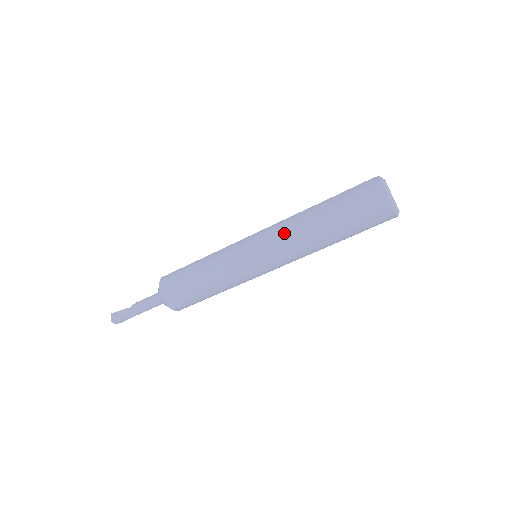
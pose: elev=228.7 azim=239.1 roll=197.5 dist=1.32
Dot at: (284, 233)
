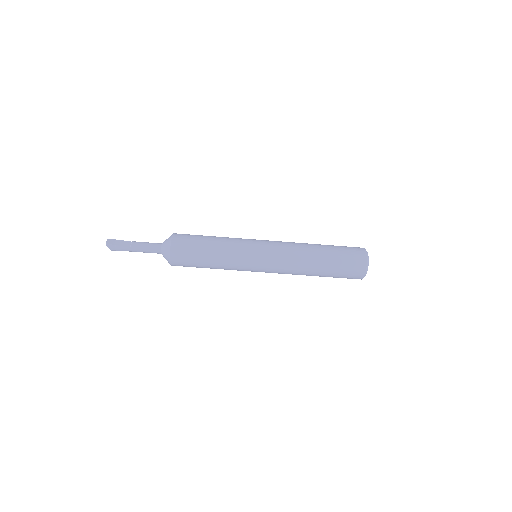
Dot at: (290, 246)
